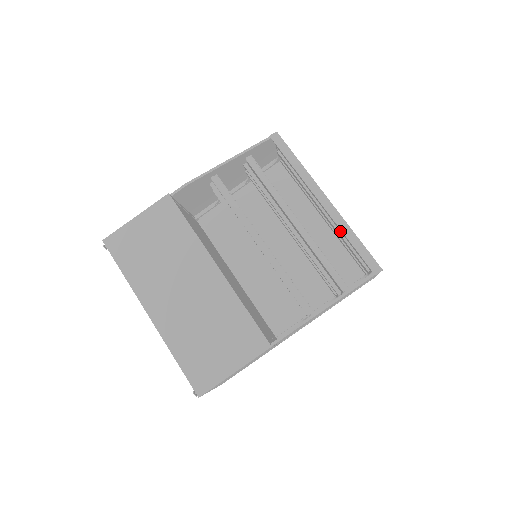
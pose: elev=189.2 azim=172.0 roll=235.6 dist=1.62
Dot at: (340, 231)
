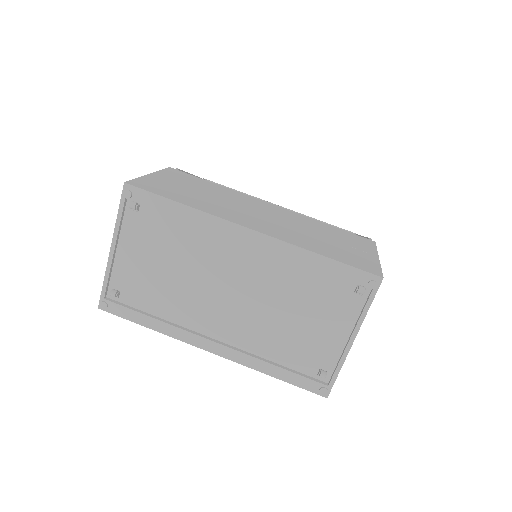
Dot at: occluded
